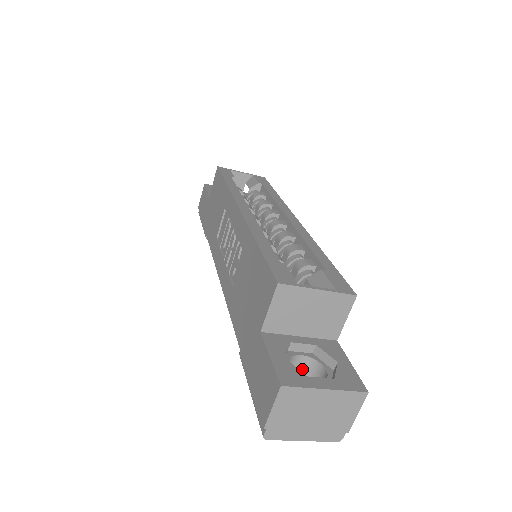
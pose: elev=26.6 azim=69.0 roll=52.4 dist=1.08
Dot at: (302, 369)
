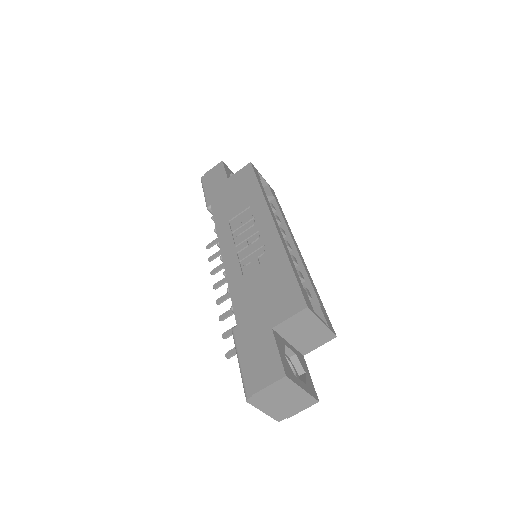
Dot at: occluded
